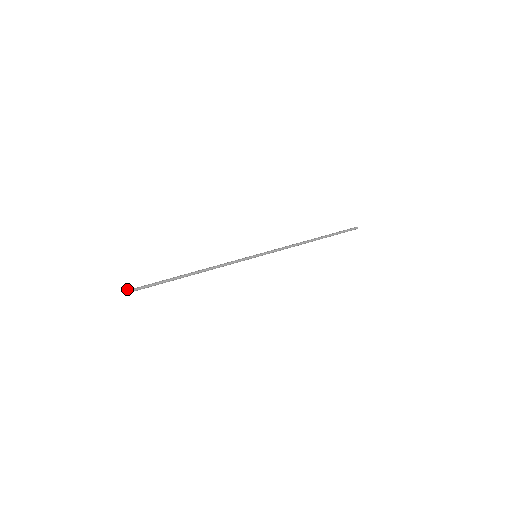
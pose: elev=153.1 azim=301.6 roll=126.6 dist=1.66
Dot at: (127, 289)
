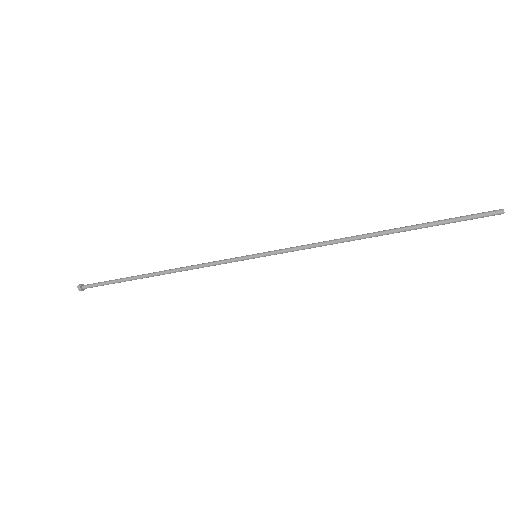
Dot at: (79, 284)
